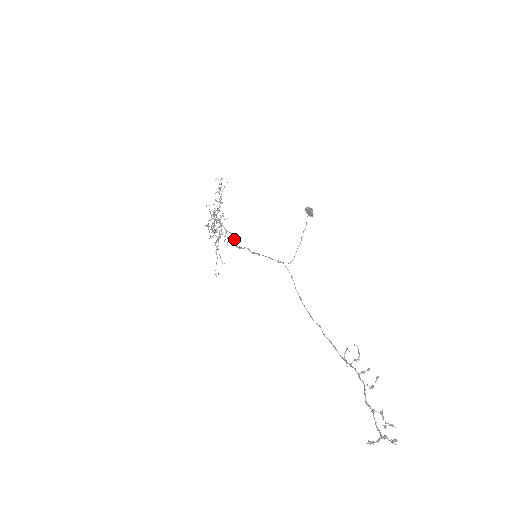
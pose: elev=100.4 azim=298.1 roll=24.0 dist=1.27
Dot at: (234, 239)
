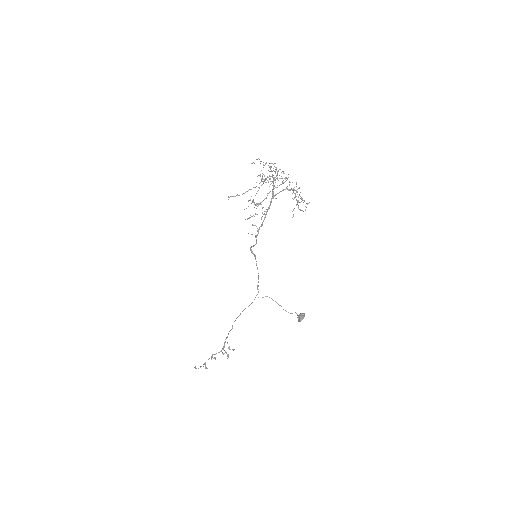
Dot at: occluded
